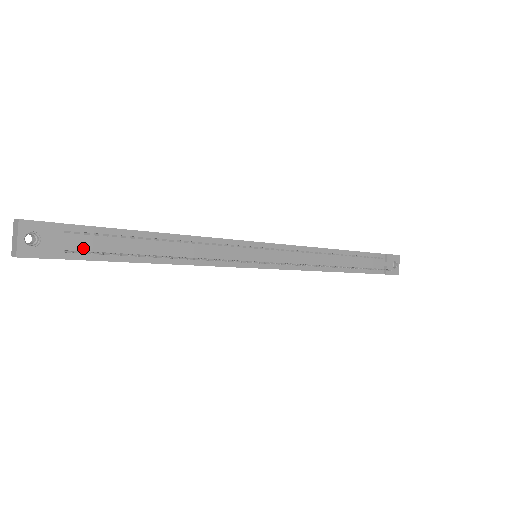
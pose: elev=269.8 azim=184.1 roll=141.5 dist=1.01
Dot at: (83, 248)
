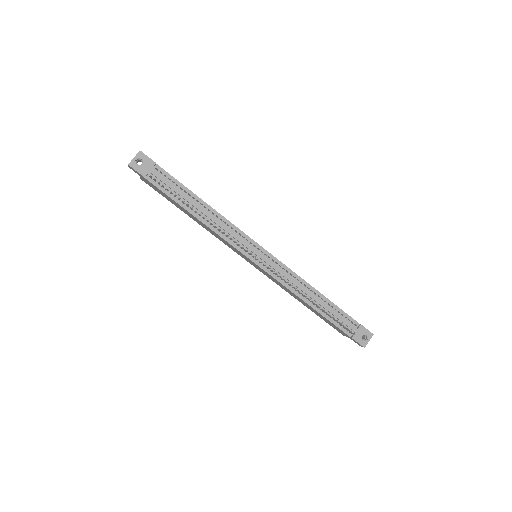
Dot at: (159, 181)
